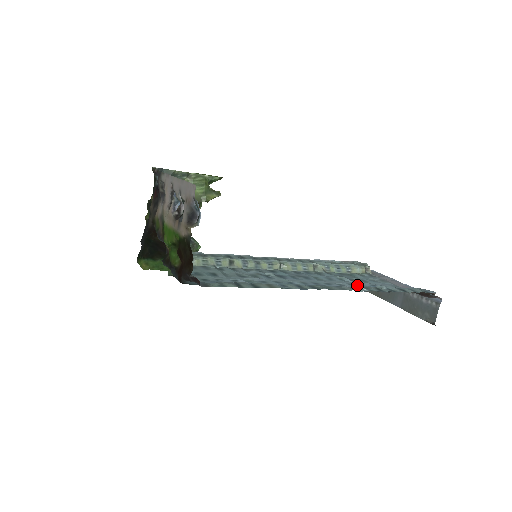
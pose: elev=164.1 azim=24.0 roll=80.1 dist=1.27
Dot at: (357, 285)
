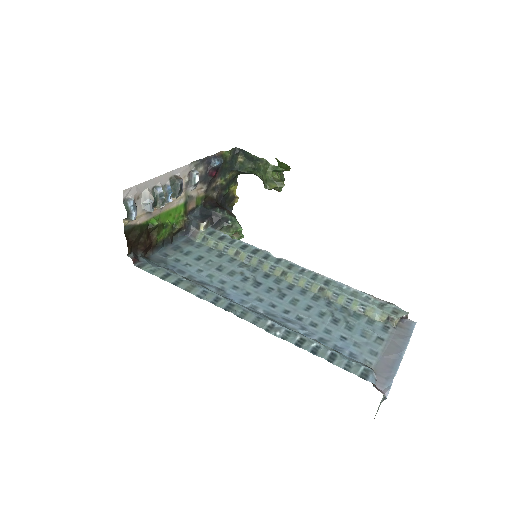
Dot at: (319, 328)
